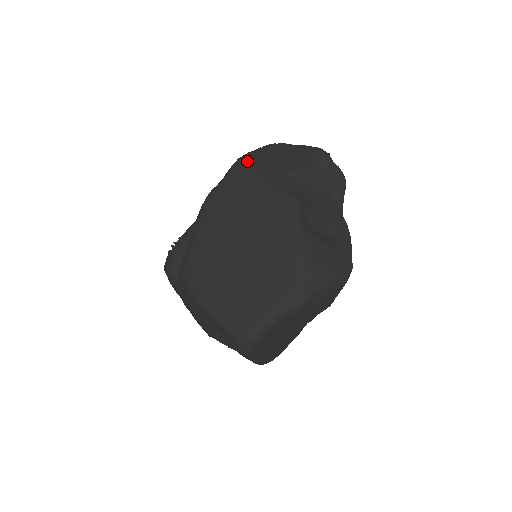
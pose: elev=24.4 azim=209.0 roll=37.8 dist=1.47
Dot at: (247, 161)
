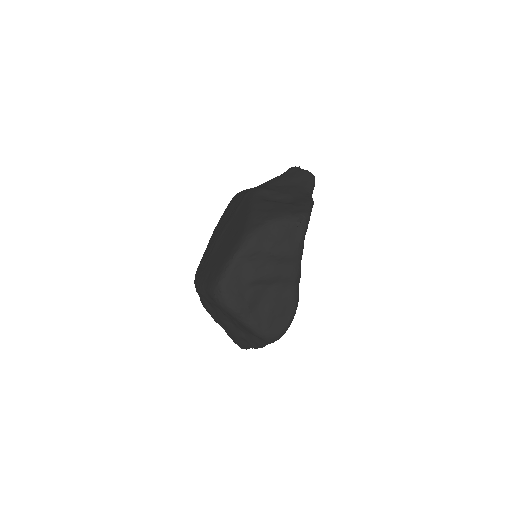
Dot at: occluded
